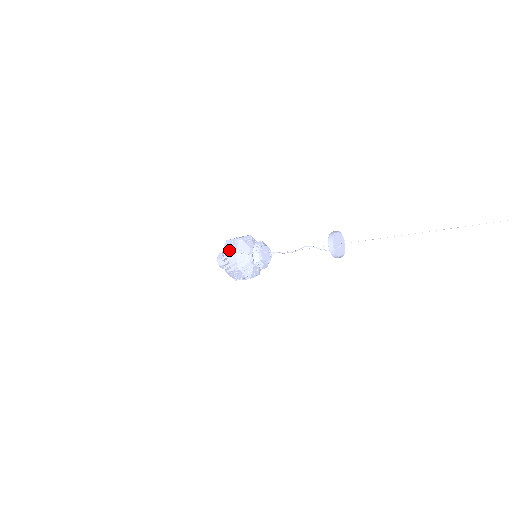
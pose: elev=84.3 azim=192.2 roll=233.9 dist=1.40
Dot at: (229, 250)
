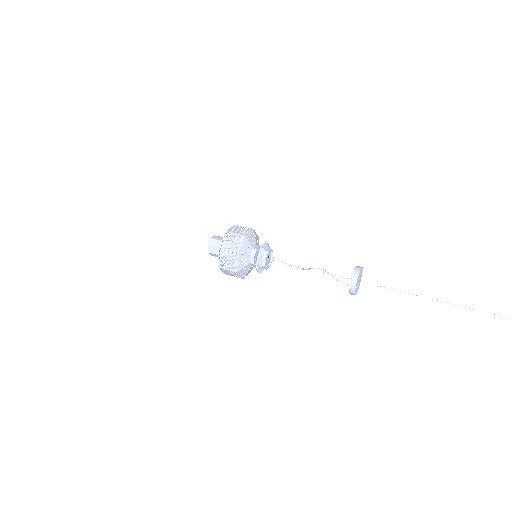
Dot at: (237, 231)
